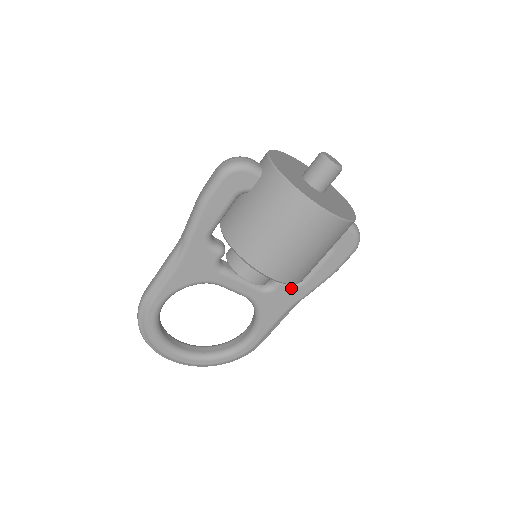
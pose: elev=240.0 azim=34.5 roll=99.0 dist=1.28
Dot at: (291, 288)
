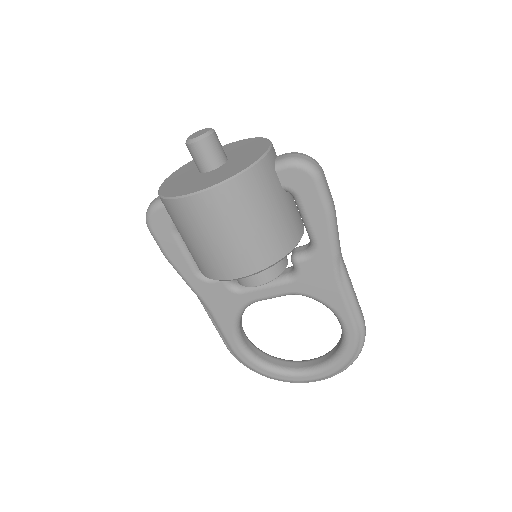
Dot at: (311, 258)
